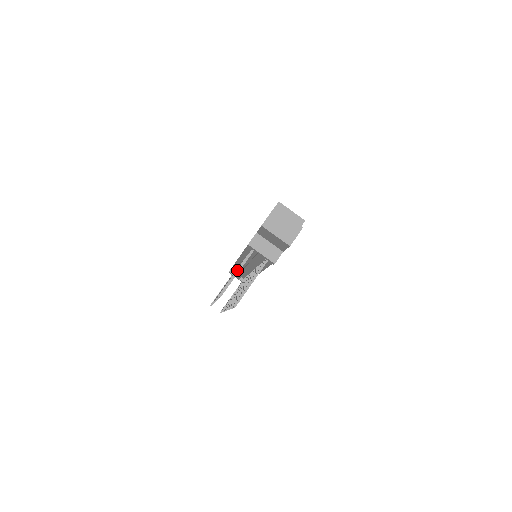
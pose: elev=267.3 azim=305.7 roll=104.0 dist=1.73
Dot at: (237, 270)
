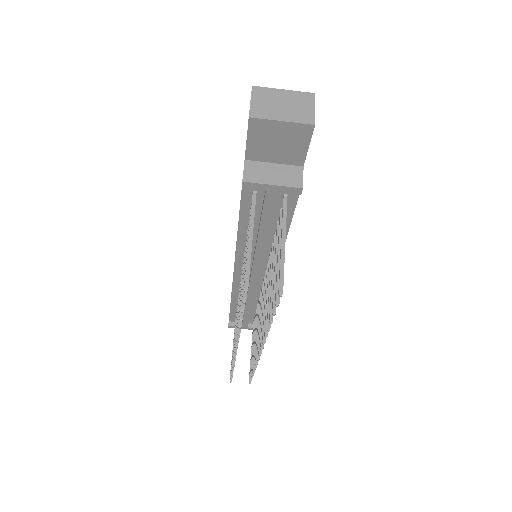
Dot at: occluded
